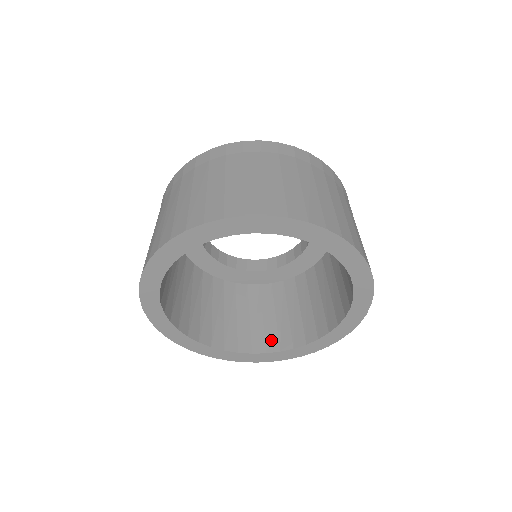
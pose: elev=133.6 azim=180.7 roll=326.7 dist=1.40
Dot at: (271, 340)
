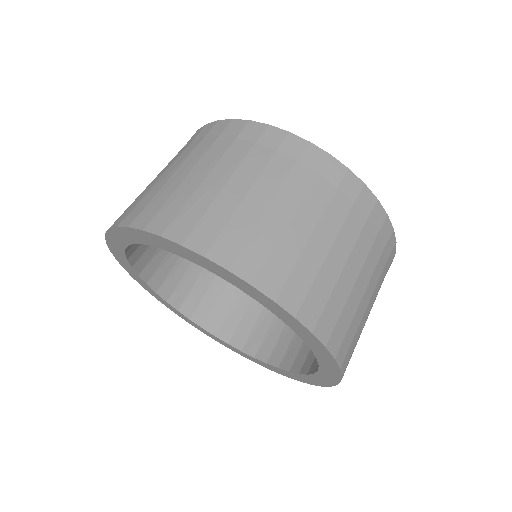
Dot at: (241, 333)
